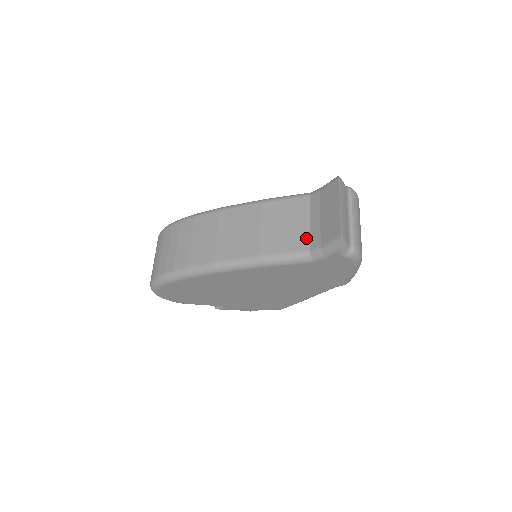
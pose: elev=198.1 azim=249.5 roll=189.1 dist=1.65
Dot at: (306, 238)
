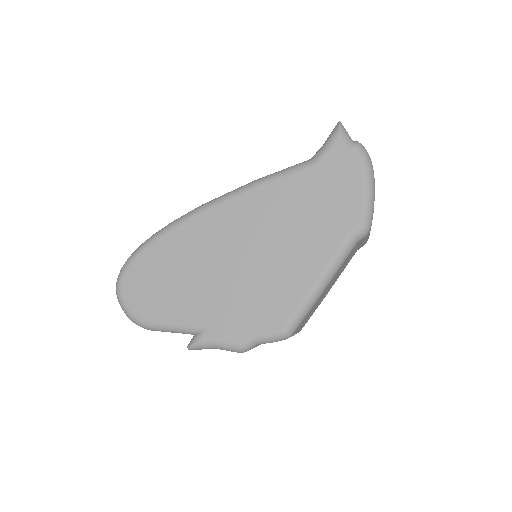
Dot at: occluded
